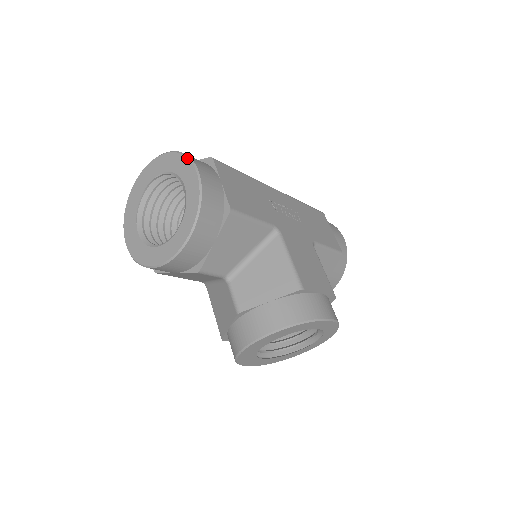
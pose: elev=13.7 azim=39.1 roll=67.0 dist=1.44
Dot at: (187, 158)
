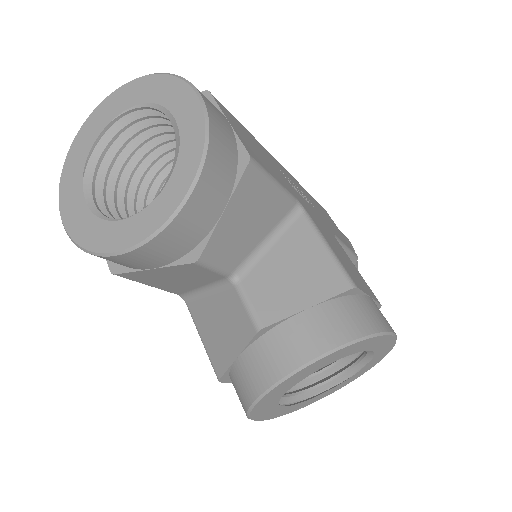
Dot at: (176, 77)
